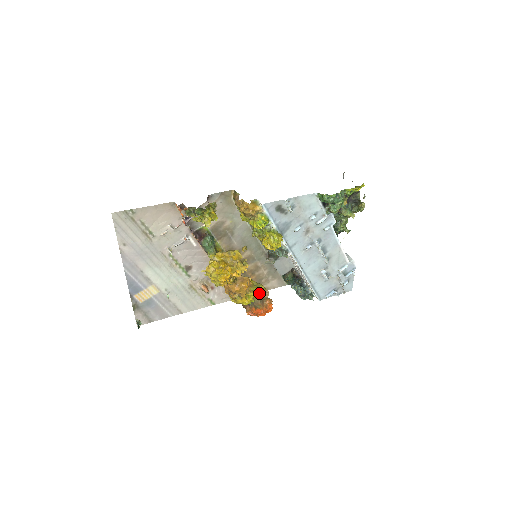
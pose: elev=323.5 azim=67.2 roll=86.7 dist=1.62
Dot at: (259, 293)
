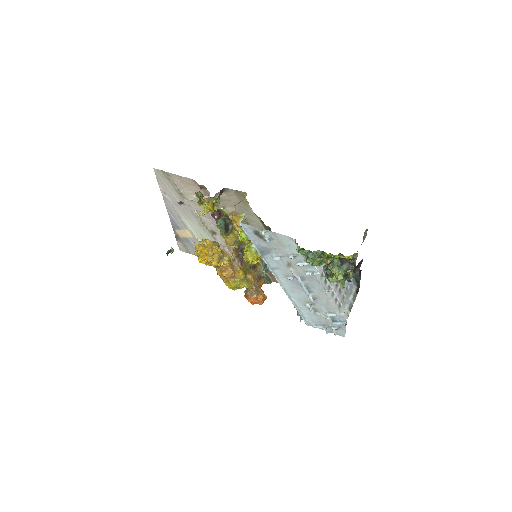
Dot at: (241, 287)
